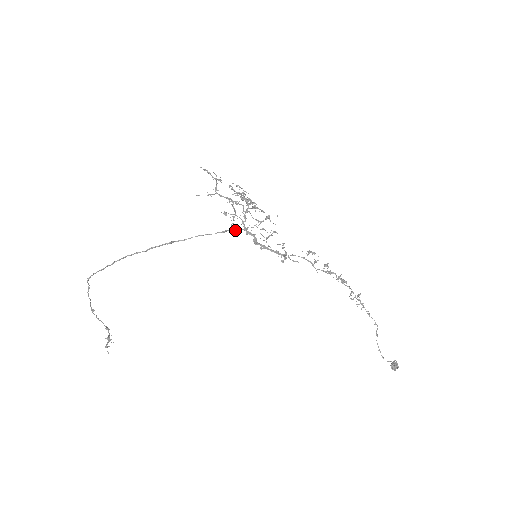
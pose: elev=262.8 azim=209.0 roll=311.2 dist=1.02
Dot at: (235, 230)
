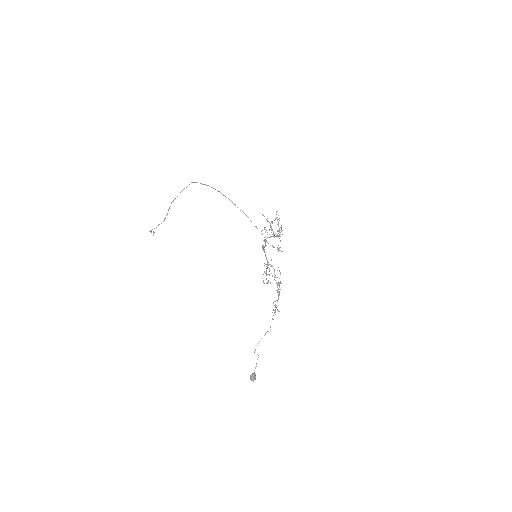
Dot at: occluded
